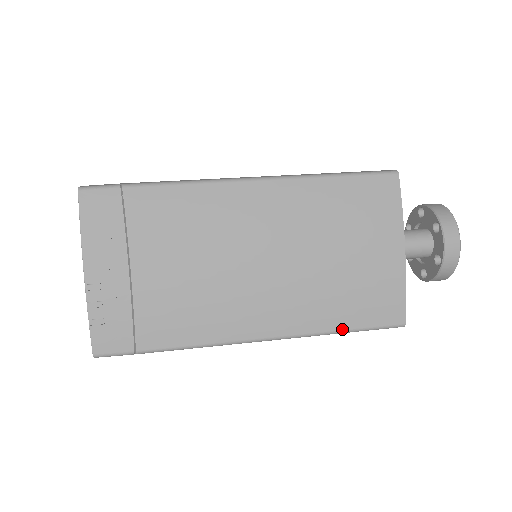
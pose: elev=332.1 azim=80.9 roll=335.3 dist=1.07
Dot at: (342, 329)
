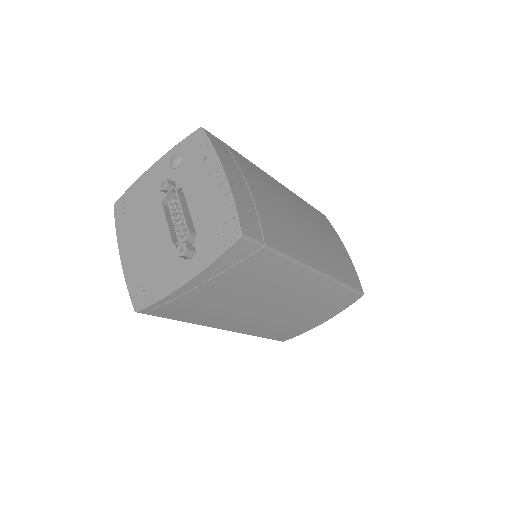
Dot at: (345, 283)
